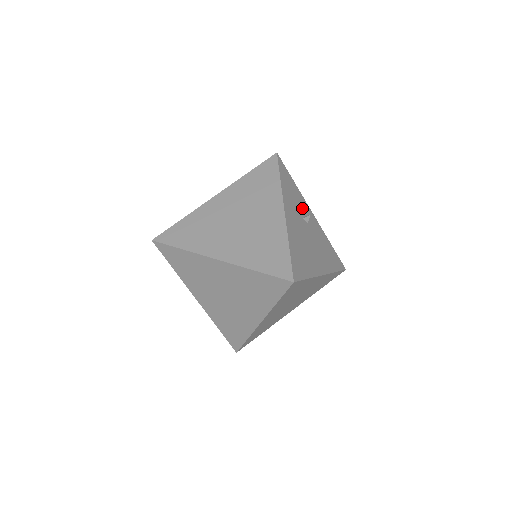
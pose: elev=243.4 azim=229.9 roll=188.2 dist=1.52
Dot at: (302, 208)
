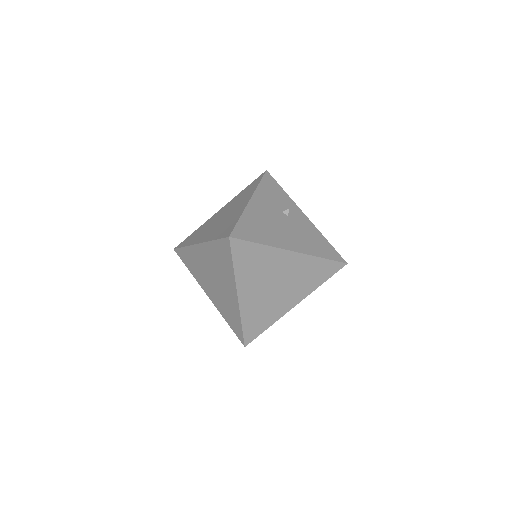
Dot at: (286, 206)
